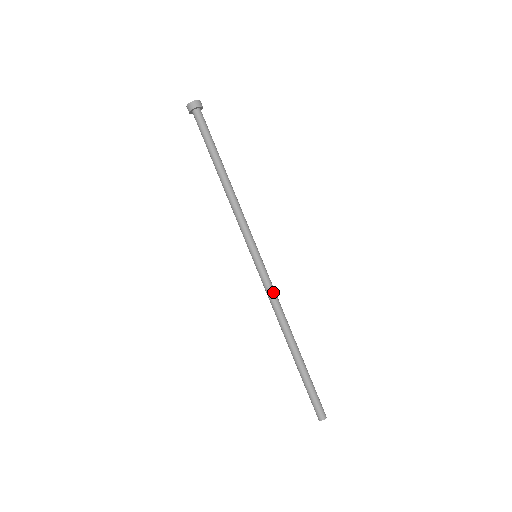
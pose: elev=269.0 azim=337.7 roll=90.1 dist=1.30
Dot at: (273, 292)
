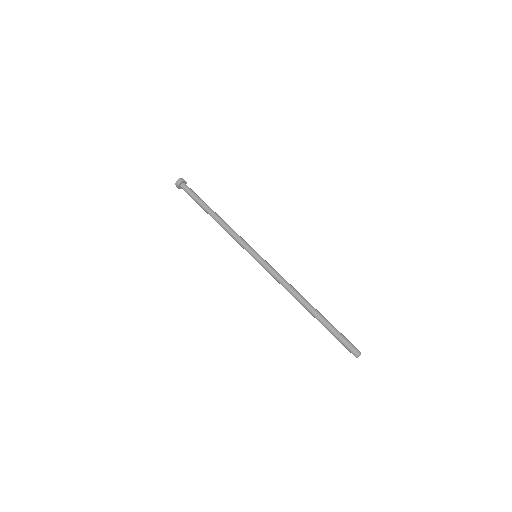
Dot at: (279, 274)
